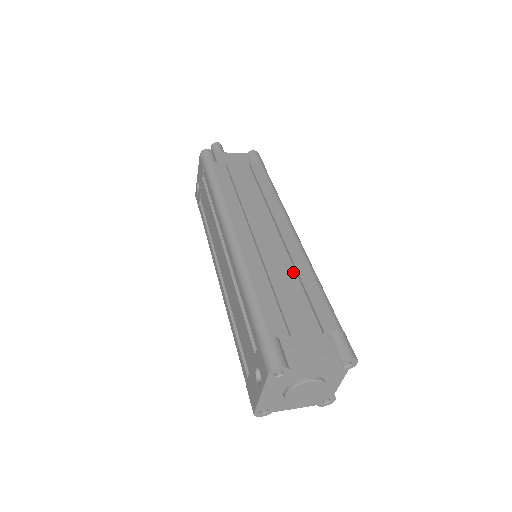
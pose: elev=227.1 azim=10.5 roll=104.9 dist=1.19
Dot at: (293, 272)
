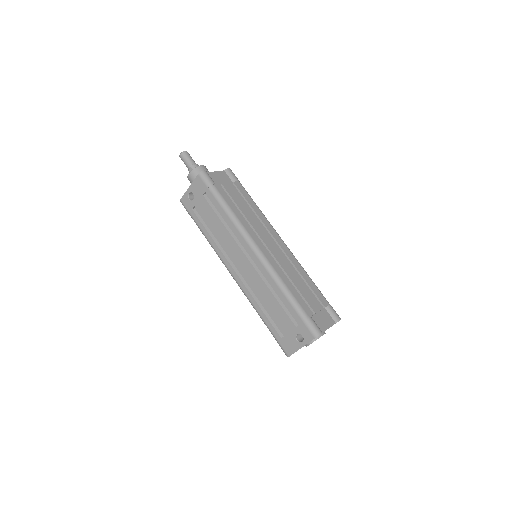
Dot at: (295, 271)
